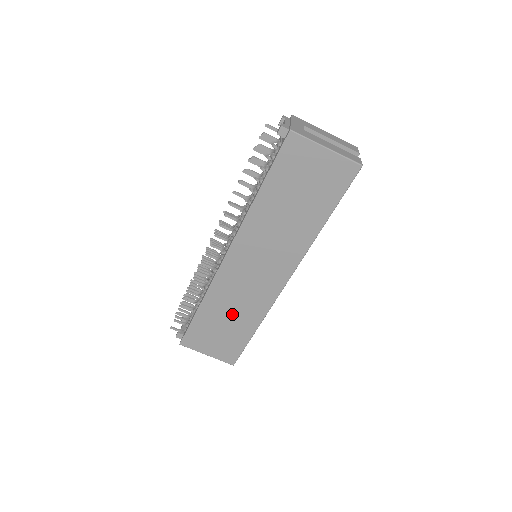
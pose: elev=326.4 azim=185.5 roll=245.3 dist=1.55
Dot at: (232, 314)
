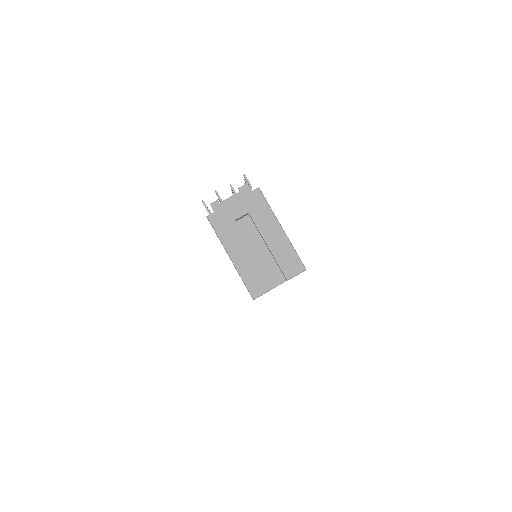
Dot at: occluded
